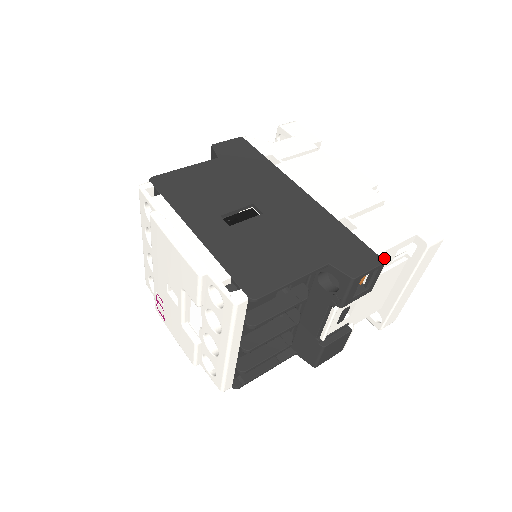
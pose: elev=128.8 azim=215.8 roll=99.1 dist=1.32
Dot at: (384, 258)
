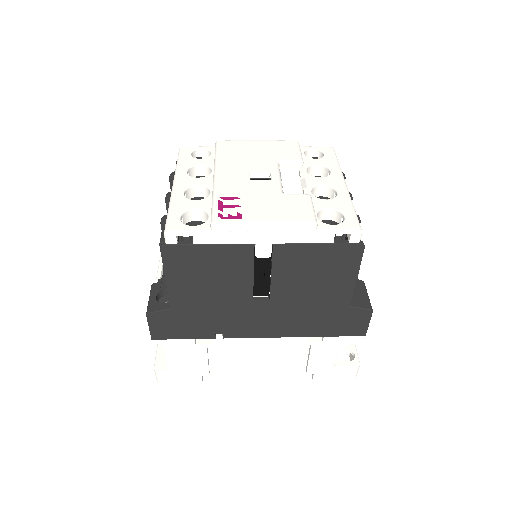
Dot at: occluded
